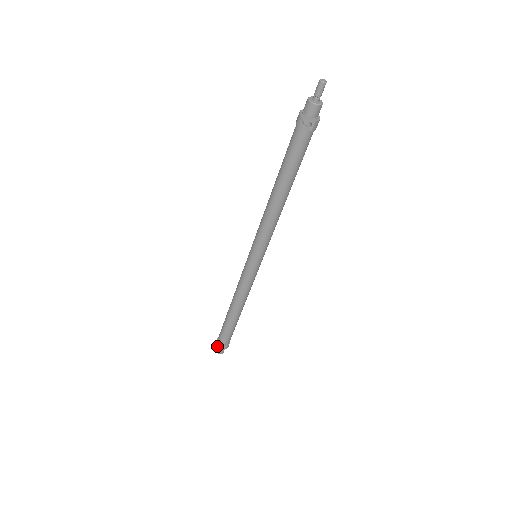
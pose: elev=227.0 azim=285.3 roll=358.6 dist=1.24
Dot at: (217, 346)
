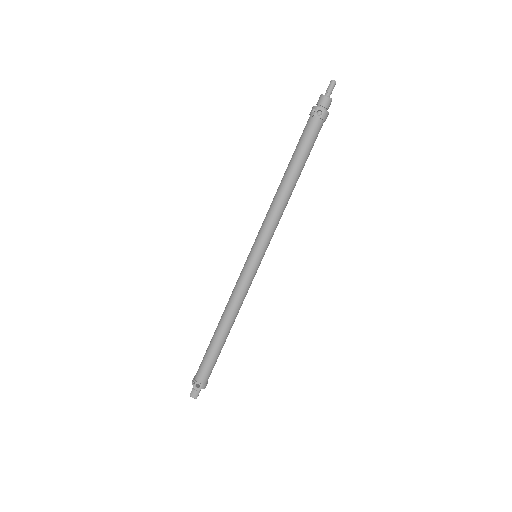
Dot at: (193, 383)
